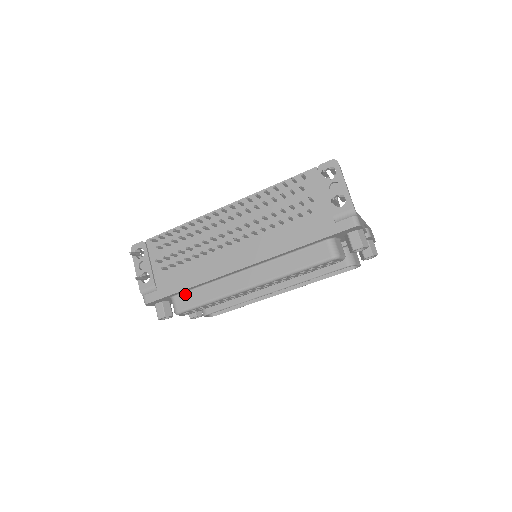
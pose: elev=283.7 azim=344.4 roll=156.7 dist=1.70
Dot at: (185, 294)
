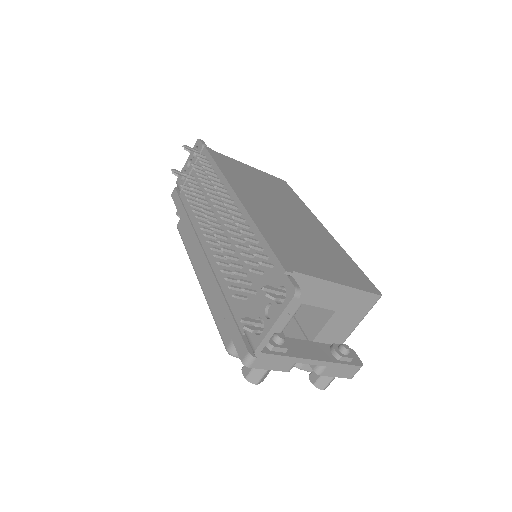
Dot at: occluded
